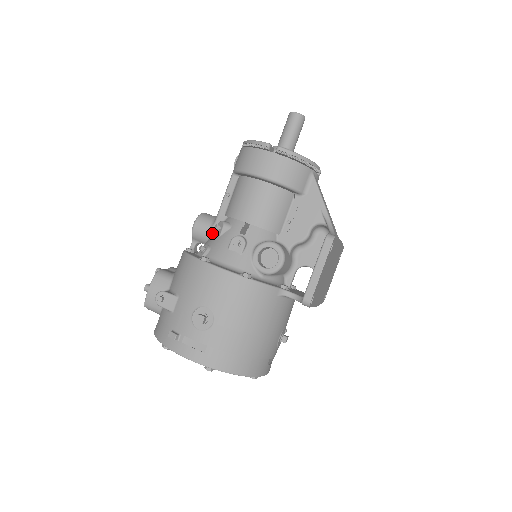
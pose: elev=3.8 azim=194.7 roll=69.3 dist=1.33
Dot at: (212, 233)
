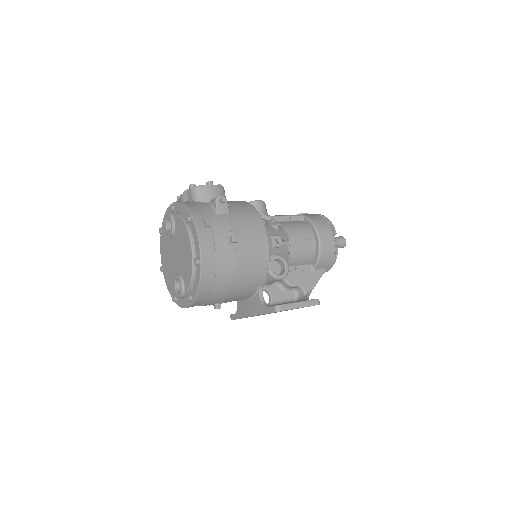
Dot at: (261, 217)
